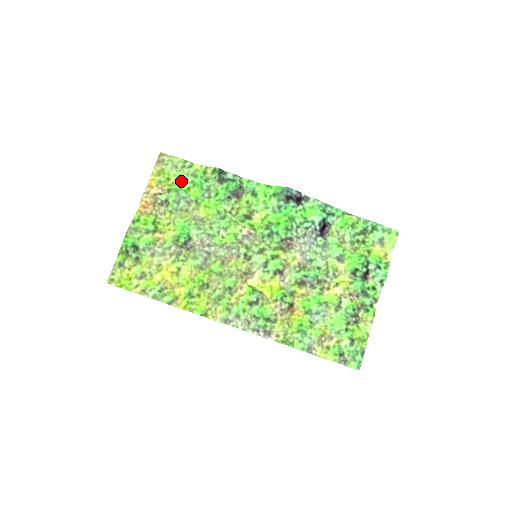
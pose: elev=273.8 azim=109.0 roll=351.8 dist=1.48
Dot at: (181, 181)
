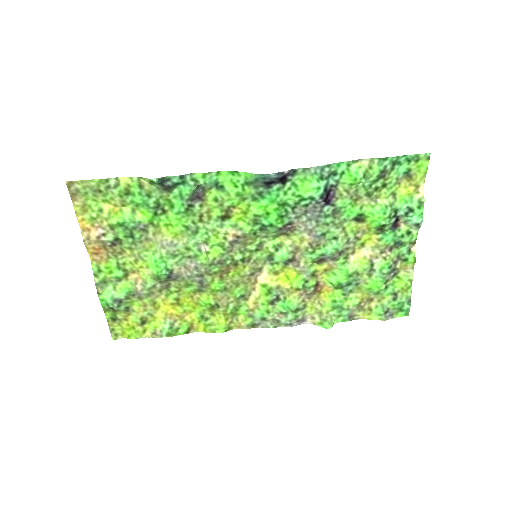
Dot at: (117, 206)
